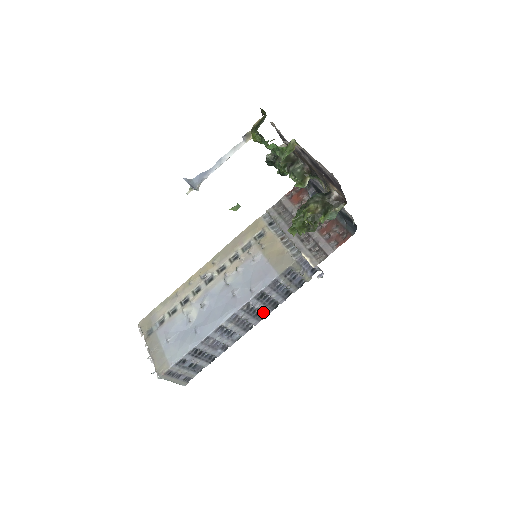
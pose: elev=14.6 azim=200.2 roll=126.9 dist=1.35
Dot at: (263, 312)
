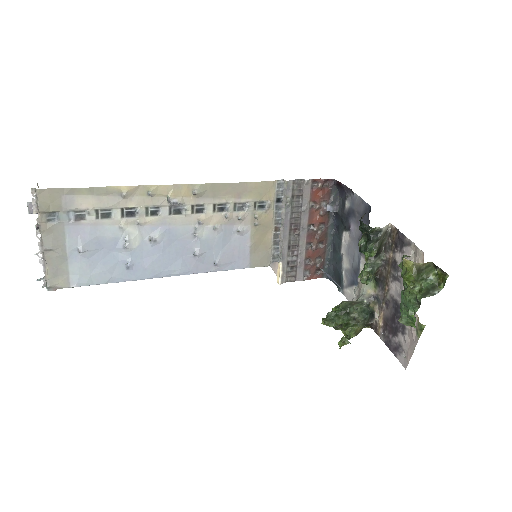
Dot at: occluded
